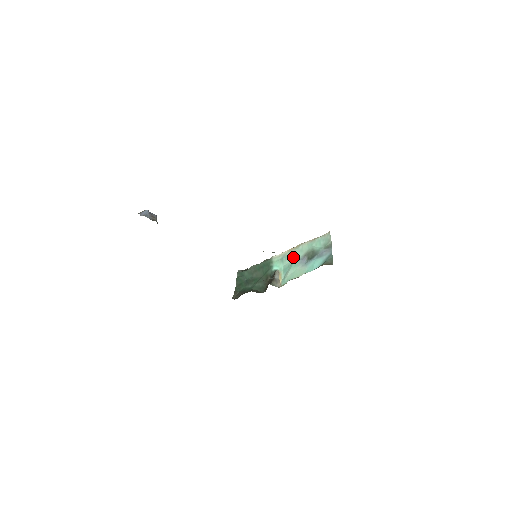
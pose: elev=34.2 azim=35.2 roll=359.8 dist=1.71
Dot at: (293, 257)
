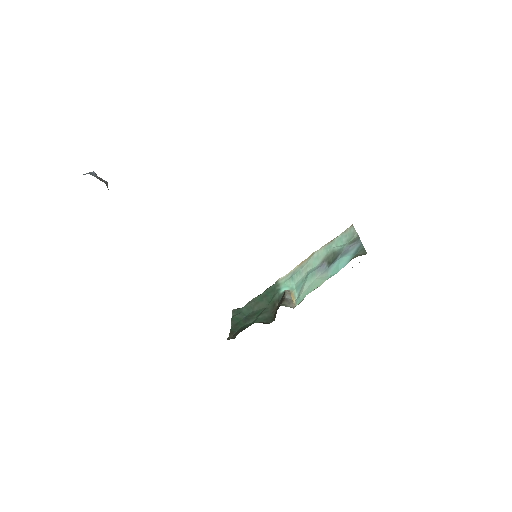
Dot at: (307, 269)
